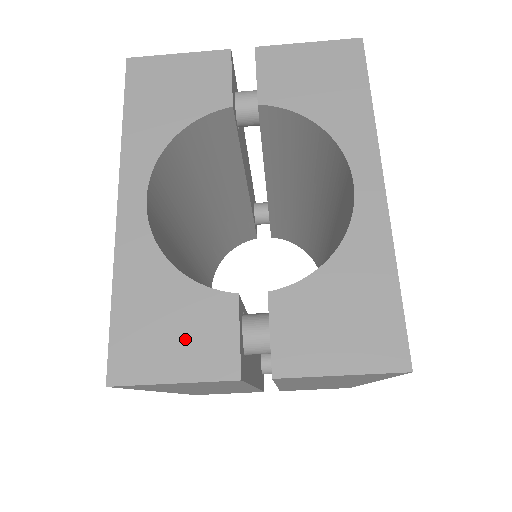
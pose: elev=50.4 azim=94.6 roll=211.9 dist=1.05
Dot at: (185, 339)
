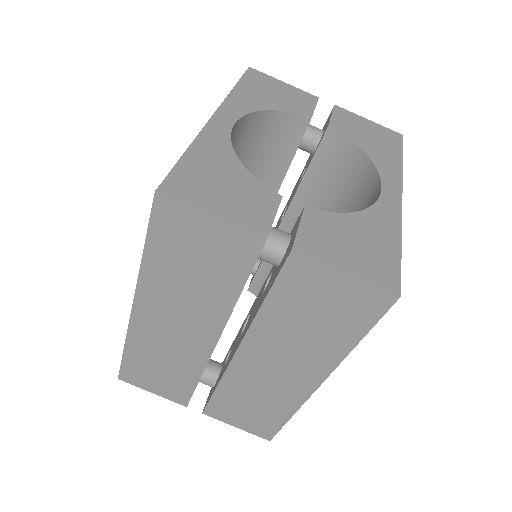
Dot at: (232, 198)
